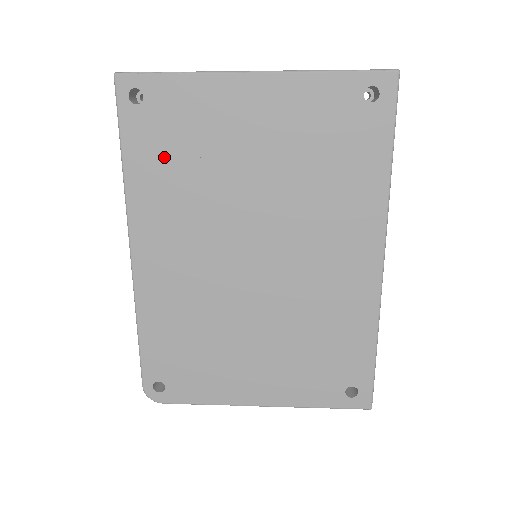
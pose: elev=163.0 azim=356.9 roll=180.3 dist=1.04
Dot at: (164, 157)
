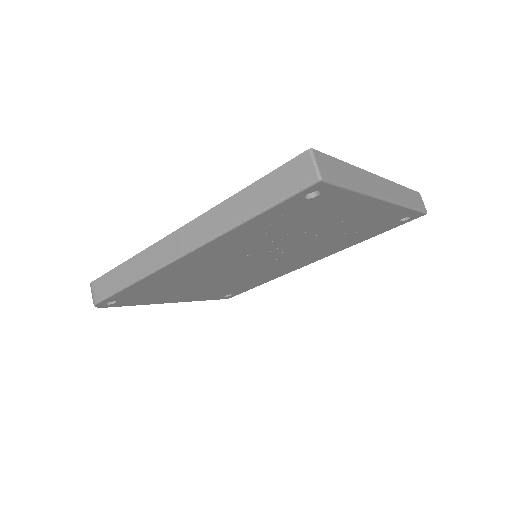
Dot at: (279, 223)
